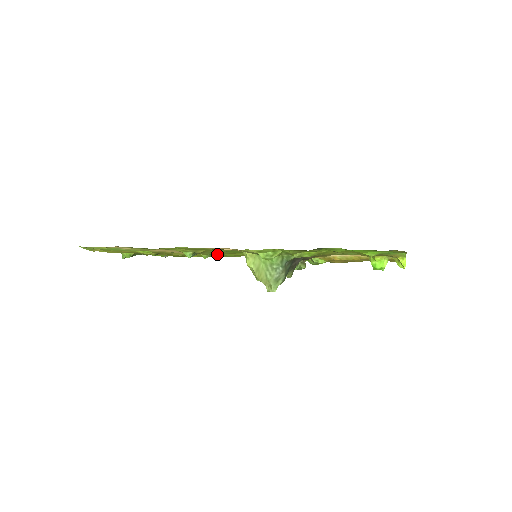
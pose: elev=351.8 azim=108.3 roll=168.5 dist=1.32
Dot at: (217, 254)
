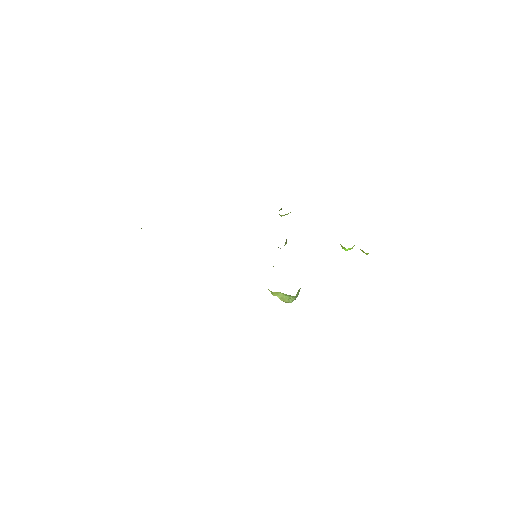
Dot at: occluded
